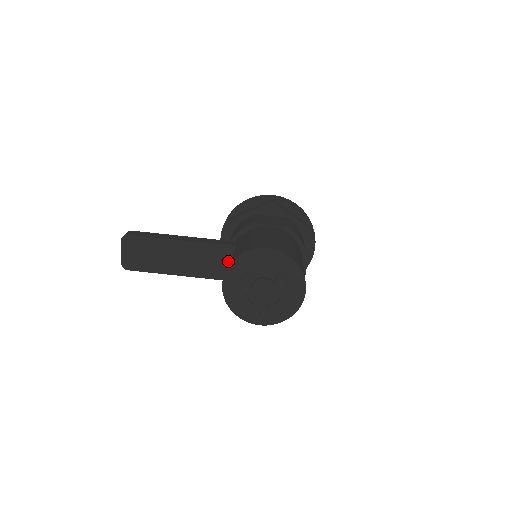
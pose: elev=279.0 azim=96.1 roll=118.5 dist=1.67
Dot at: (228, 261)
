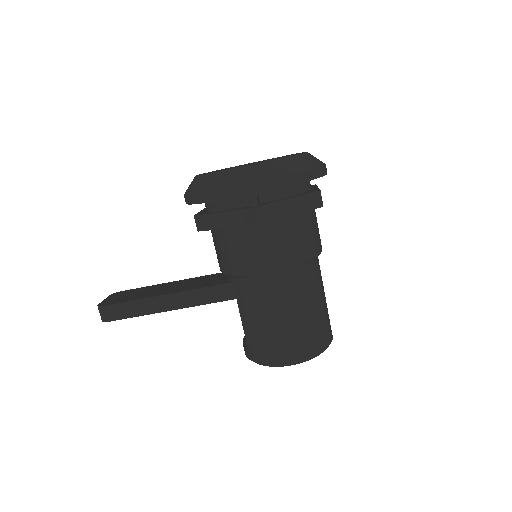
Dot at: occluded
